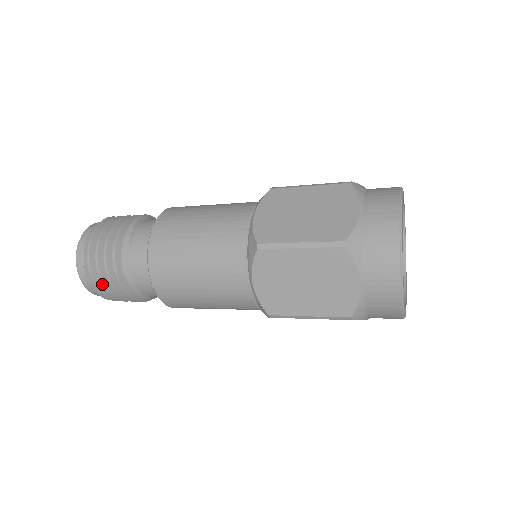
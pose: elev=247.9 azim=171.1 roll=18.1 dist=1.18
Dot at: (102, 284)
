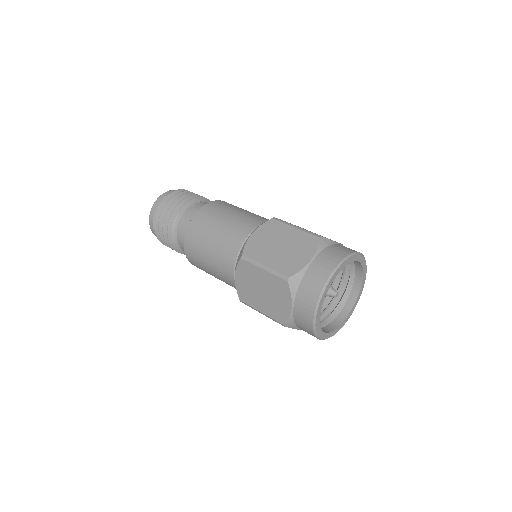
Dot at: occluded
